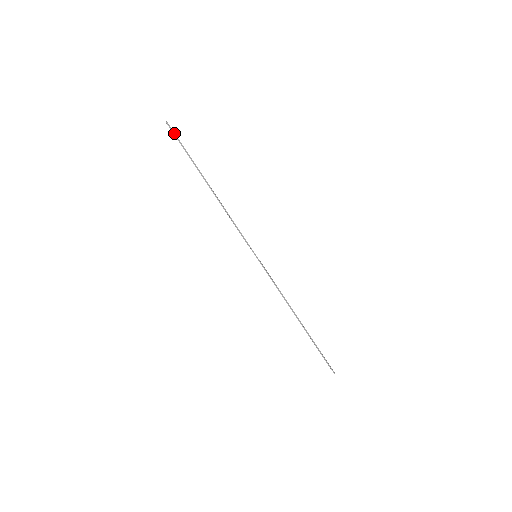
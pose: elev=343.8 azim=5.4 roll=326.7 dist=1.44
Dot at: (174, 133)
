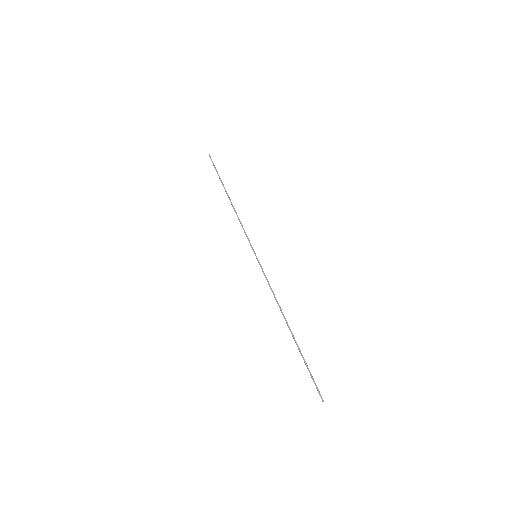
Dot at: (212, 161)
